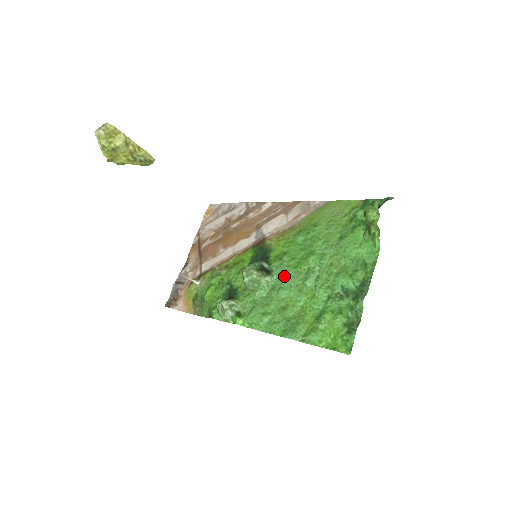
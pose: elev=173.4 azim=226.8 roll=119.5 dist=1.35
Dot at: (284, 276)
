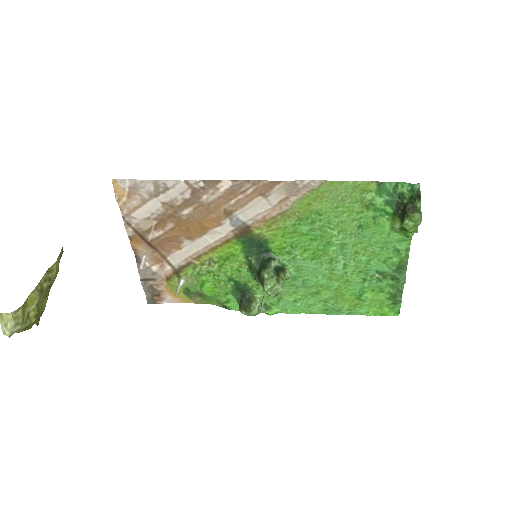
Dot at: (304, 270)
